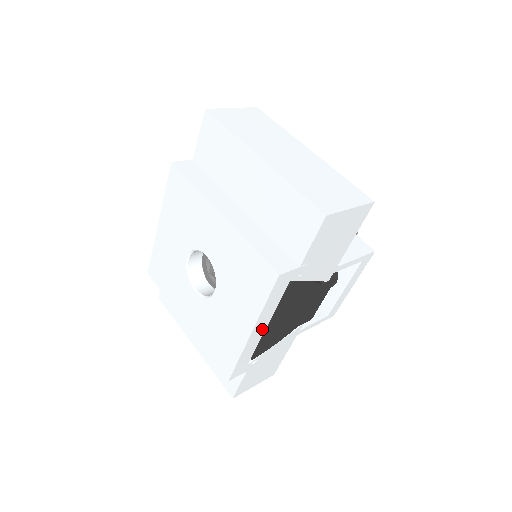
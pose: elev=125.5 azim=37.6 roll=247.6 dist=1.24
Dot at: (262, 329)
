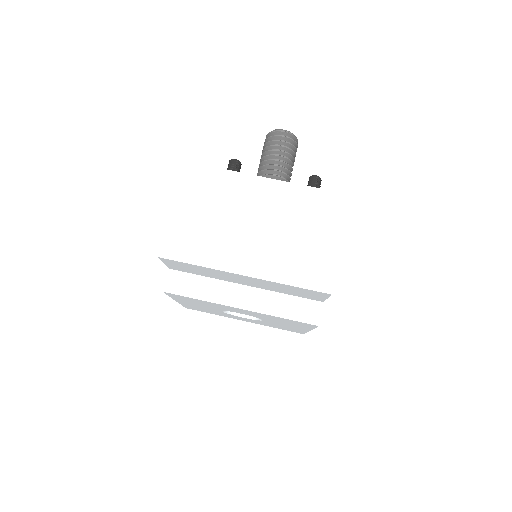
Dot at: occluded
